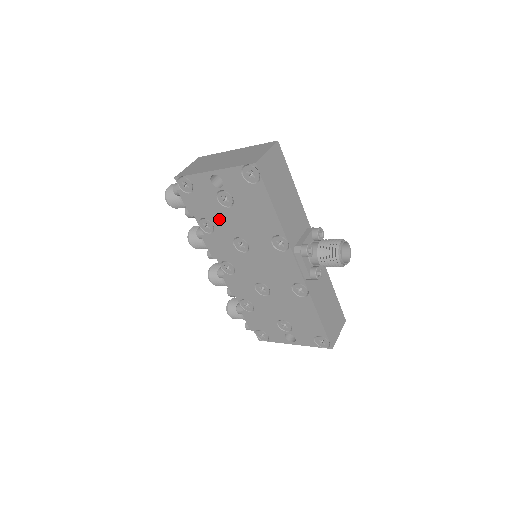
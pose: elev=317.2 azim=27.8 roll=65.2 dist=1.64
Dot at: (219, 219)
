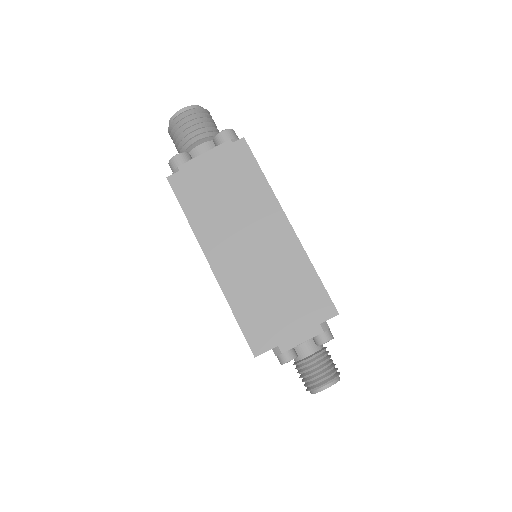
Dot at: occluded
